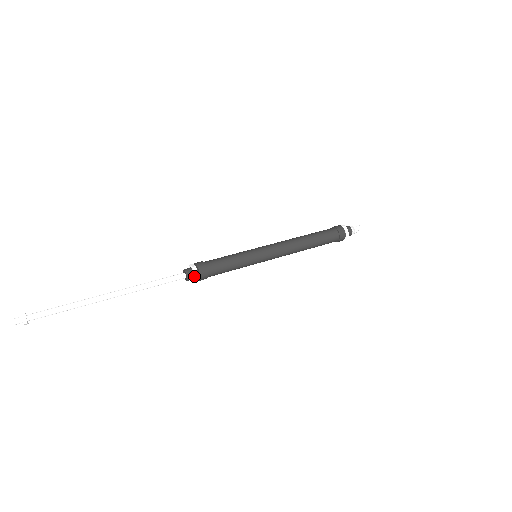
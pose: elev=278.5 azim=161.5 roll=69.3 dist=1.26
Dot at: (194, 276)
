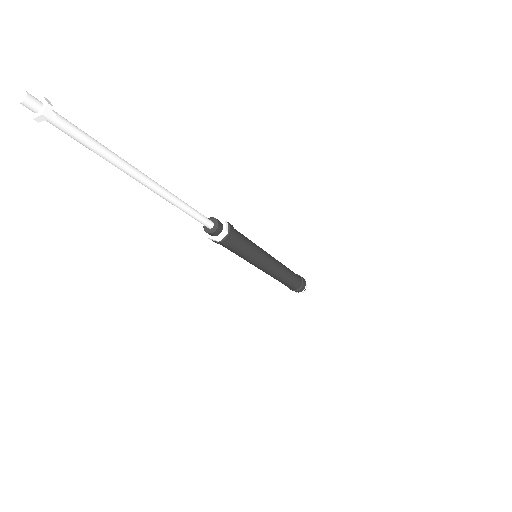
Dot at: (222, 222)
